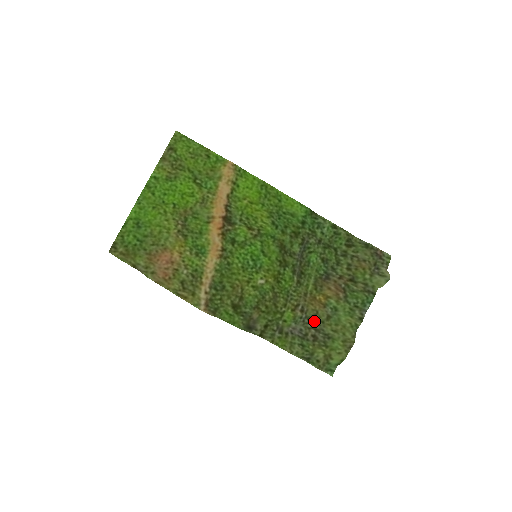
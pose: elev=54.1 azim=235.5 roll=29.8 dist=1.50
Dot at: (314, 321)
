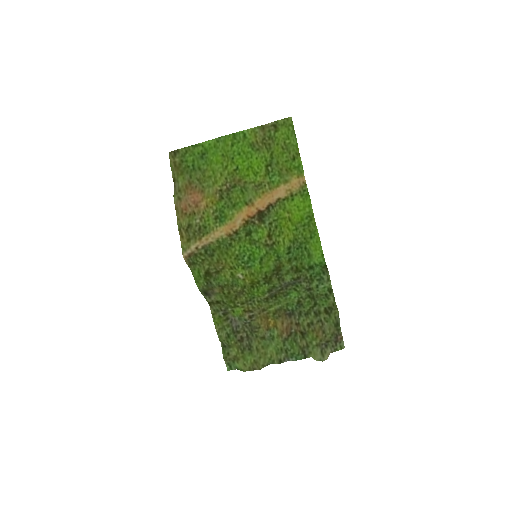
Dot at: (252, 330)
